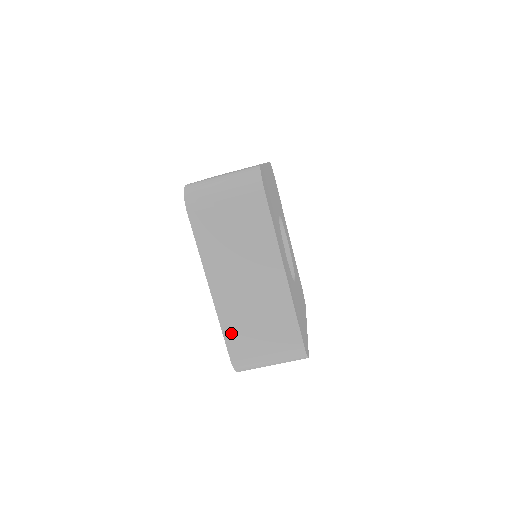
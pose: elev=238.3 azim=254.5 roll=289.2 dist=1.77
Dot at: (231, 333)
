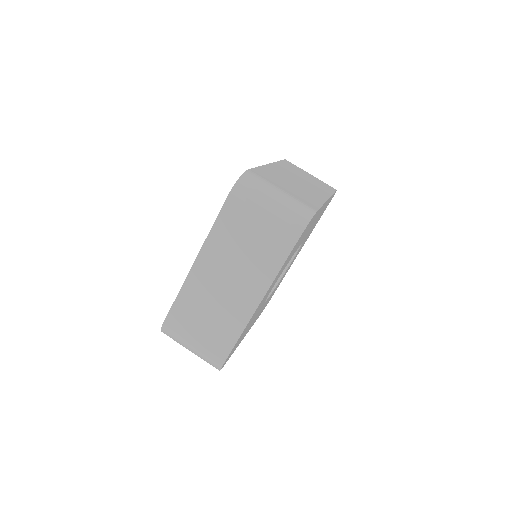
Dot at: (264, 171)
